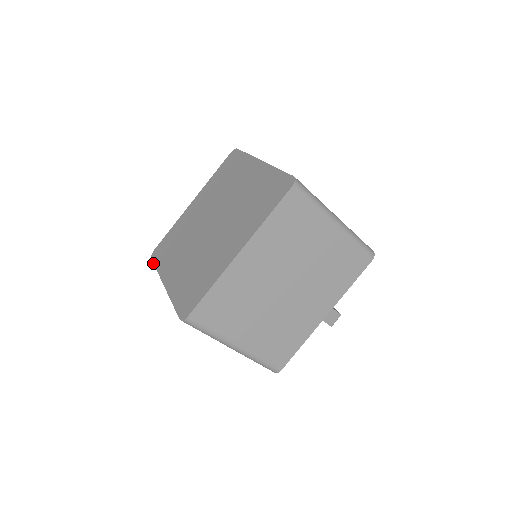
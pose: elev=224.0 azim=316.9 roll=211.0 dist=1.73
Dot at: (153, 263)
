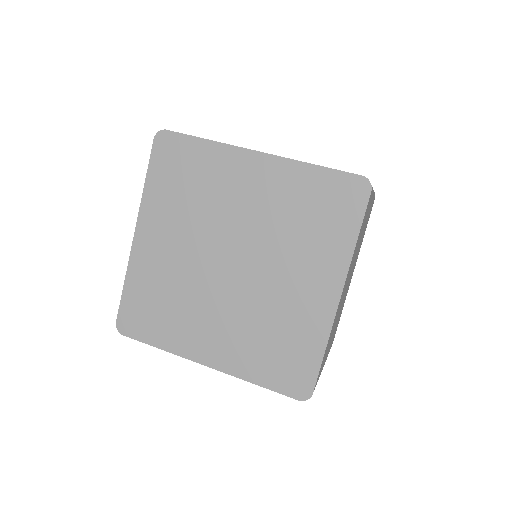
Dot at: (149, 160)
